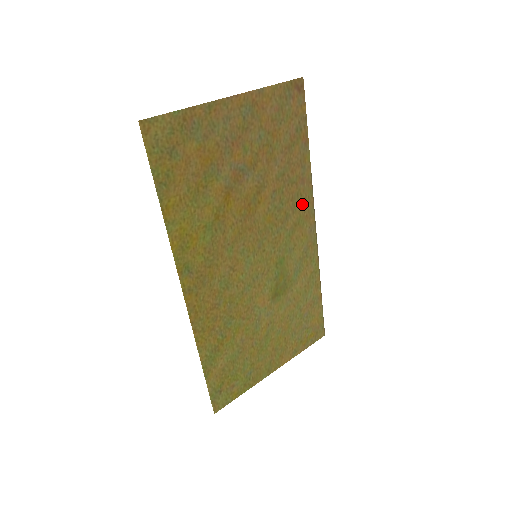
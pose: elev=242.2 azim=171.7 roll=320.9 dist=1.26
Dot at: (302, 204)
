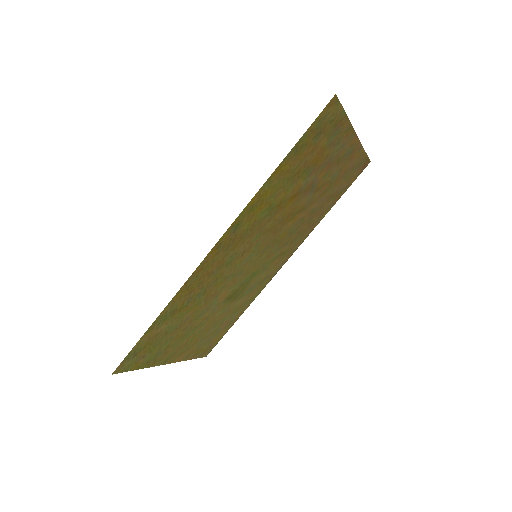
Dot at: (296, 242)
